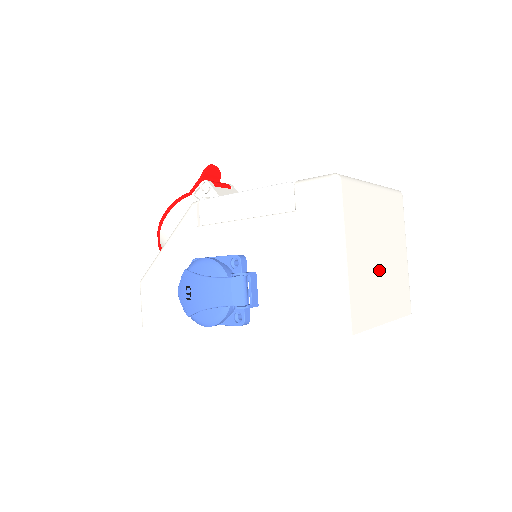
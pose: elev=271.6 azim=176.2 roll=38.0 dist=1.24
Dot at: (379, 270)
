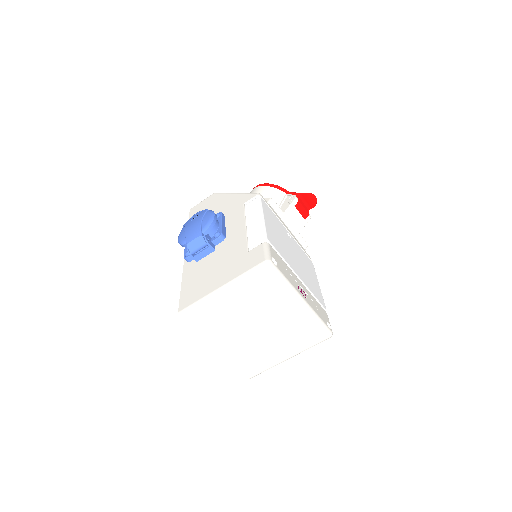
Dot at: (246, 330)
